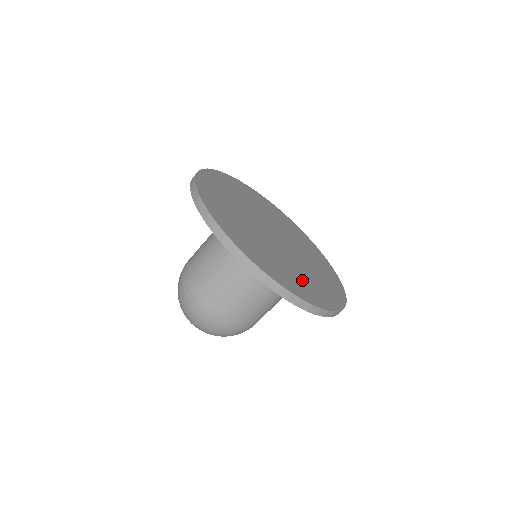
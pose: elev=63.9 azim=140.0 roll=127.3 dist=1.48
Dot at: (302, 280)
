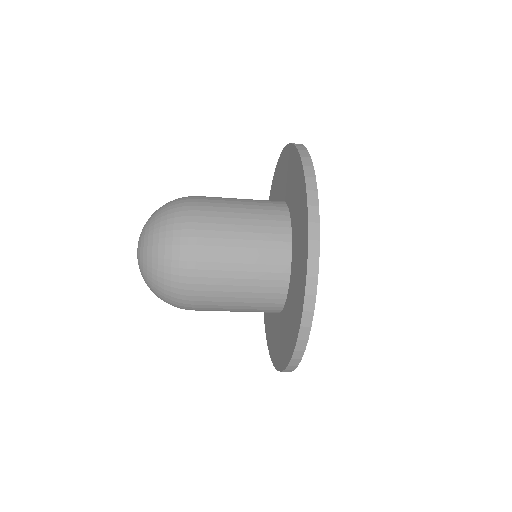
Dot at: occluded
